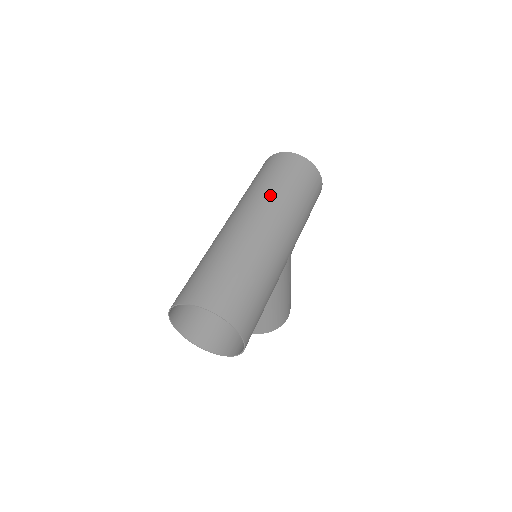
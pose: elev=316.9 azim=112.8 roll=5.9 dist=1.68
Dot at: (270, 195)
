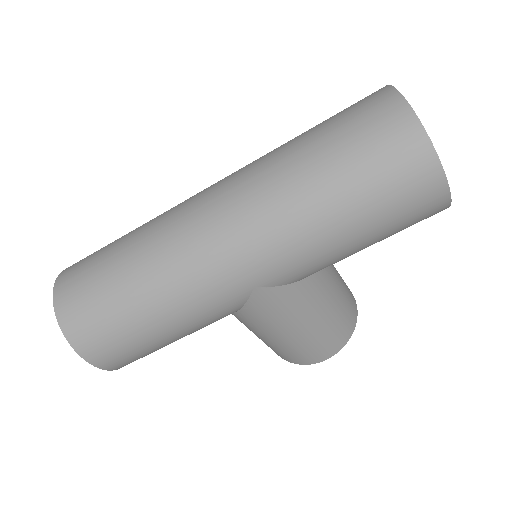
Dot at: (268, 173)
